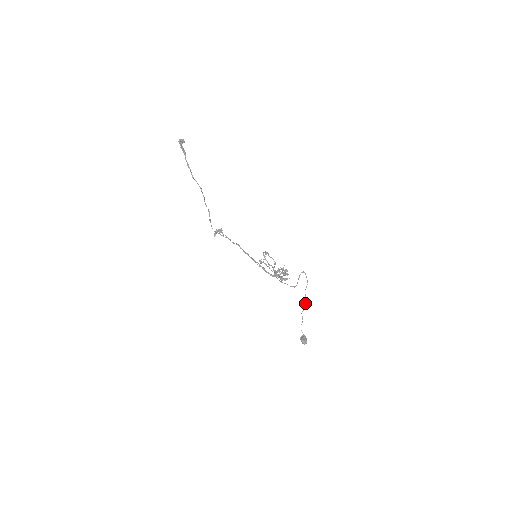
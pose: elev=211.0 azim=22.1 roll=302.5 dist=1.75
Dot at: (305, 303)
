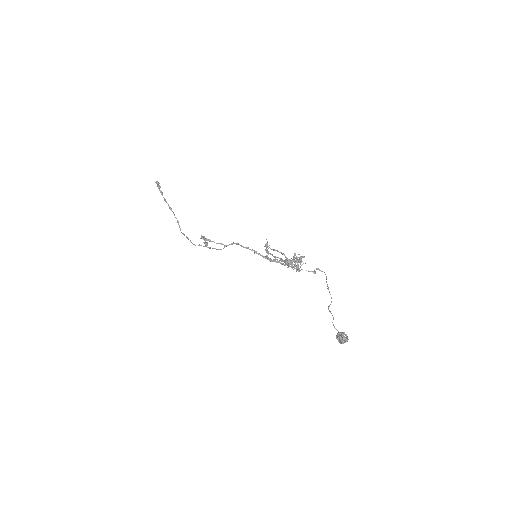
Dot at: occluded
